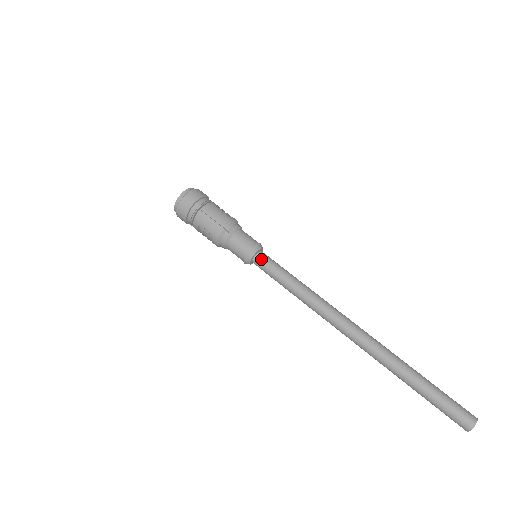
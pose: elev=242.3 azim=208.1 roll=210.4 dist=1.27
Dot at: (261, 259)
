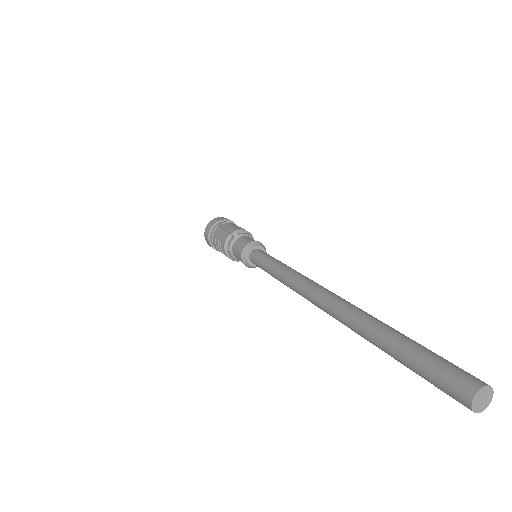
Dot at: (255, 253)
